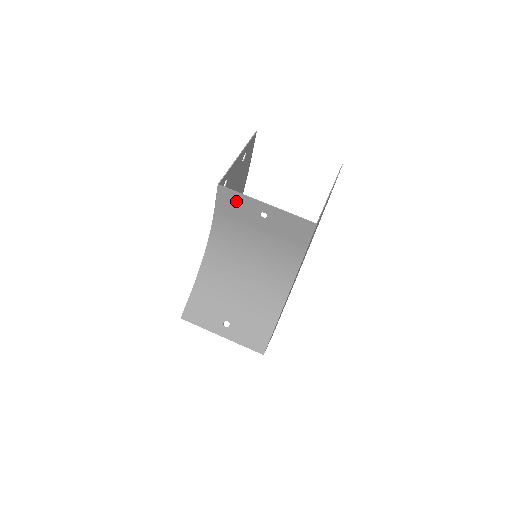
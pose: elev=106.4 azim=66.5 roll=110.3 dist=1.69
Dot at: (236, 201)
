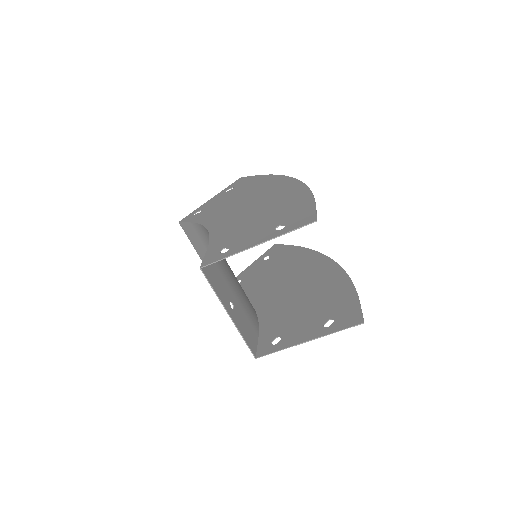
Dot at: (214, 281)
